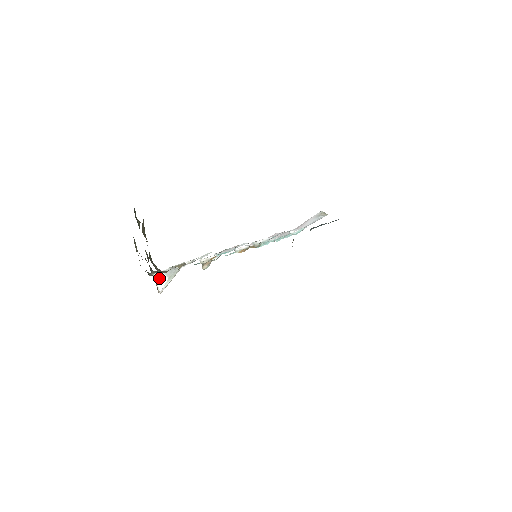
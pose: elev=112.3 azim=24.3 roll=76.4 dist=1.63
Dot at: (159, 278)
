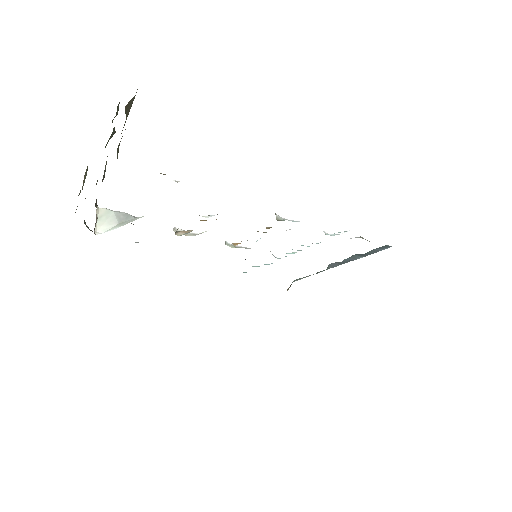
Dot at: (104, 217)
